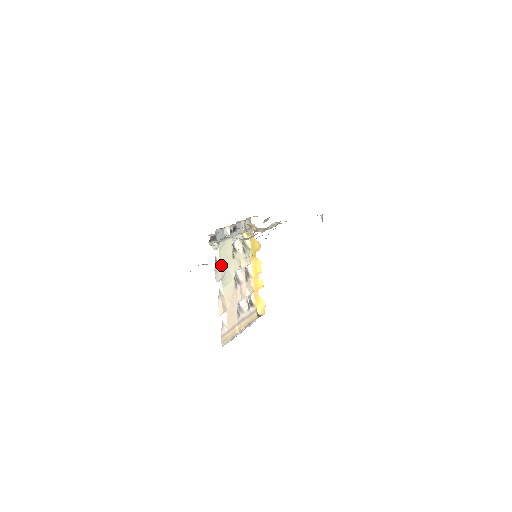
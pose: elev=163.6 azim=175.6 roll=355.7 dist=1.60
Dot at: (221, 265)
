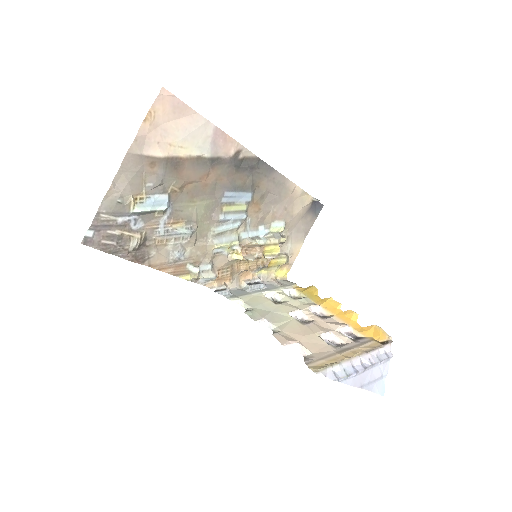
Dot at: (257, 310)
